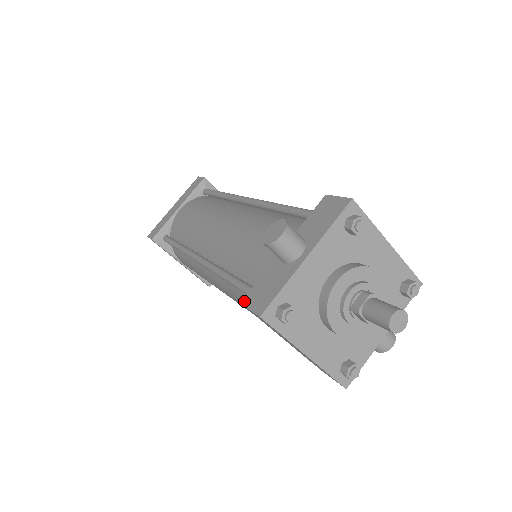
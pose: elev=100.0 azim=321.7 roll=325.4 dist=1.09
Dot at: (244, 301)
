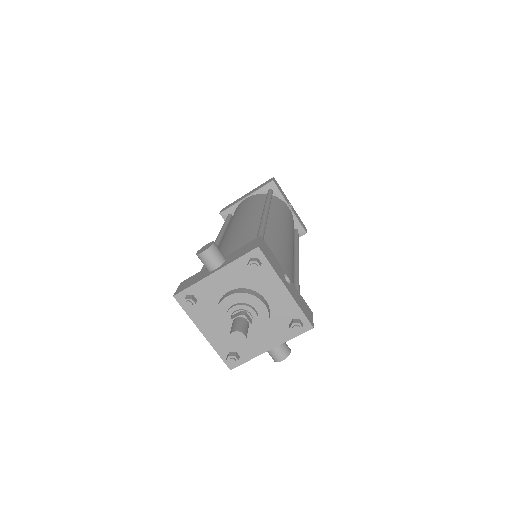
Dot at: (181, 283)
